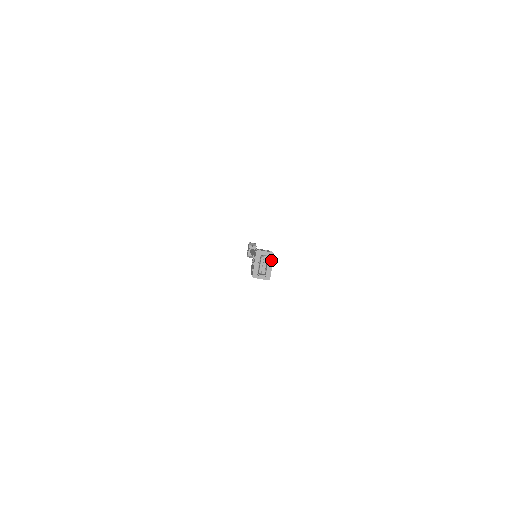
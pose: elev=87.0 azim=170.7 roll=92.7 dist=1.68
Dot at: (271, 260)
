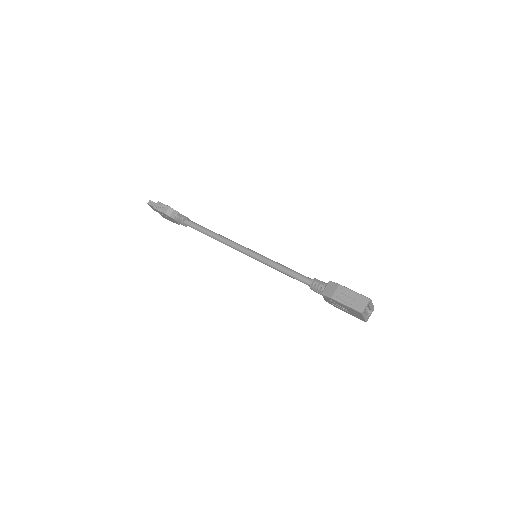
Dot at: (371, 303)
